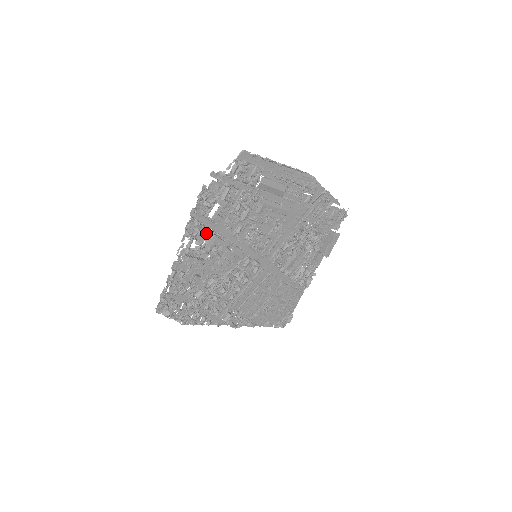
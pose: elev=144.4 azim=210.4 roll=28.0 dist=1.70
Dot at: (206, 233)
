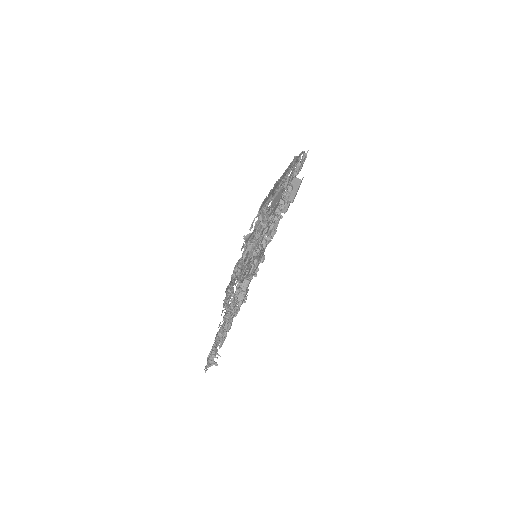
Dot at: occluded
